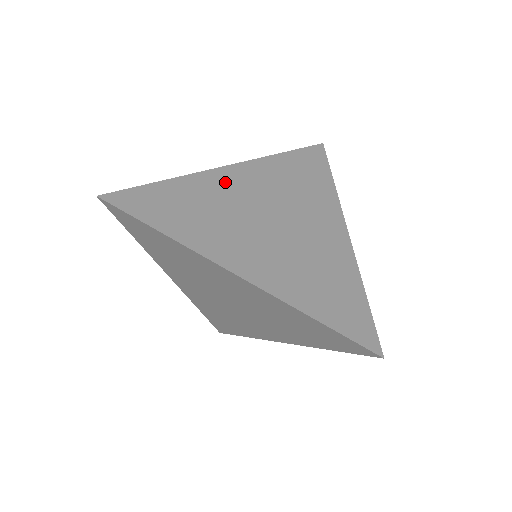
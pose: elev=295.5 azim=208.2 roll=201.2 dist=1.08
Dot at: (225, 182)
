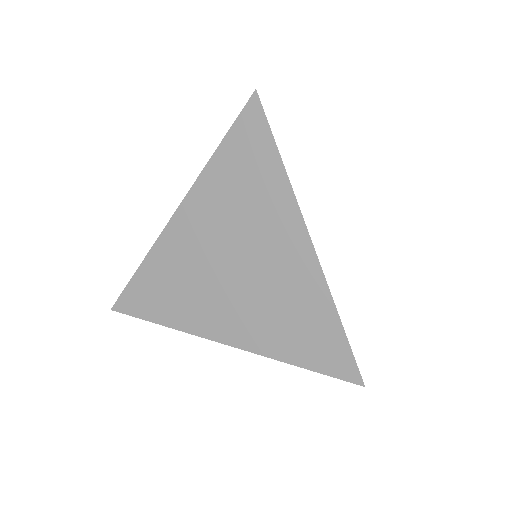
Dot at: (180, 240)
